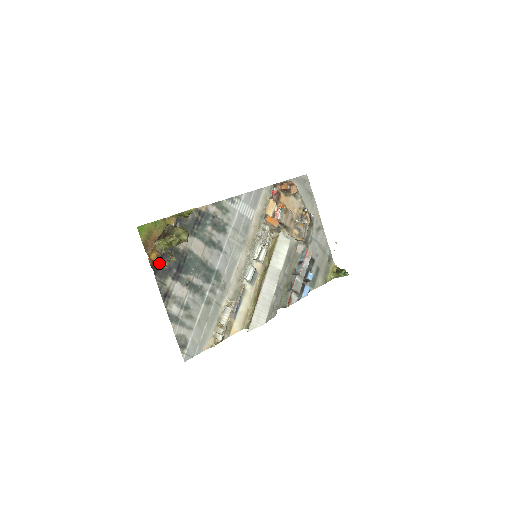
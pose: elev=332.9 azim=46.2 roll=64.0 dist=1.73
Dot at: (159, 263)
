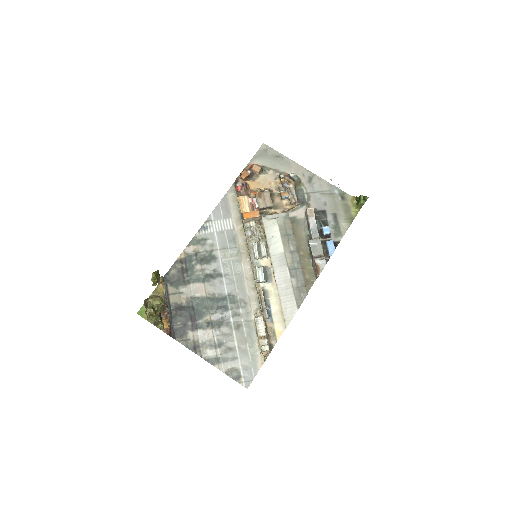
Dot at: (172, 327)
